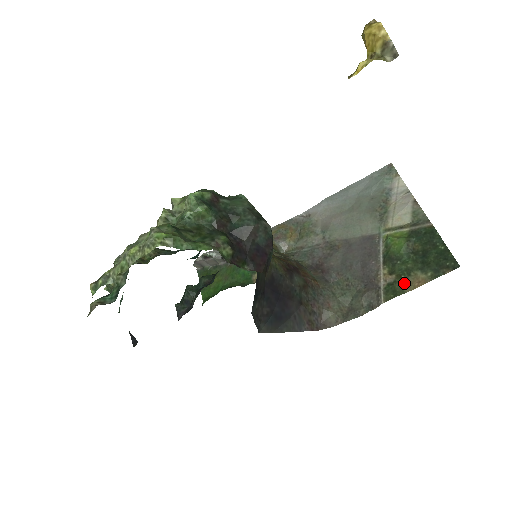
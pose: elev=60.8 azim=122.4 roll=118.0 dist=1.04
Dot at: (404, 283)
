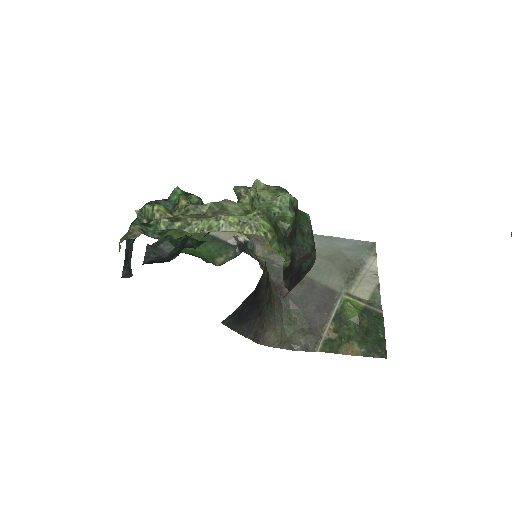
Dot at: (342, 345)
